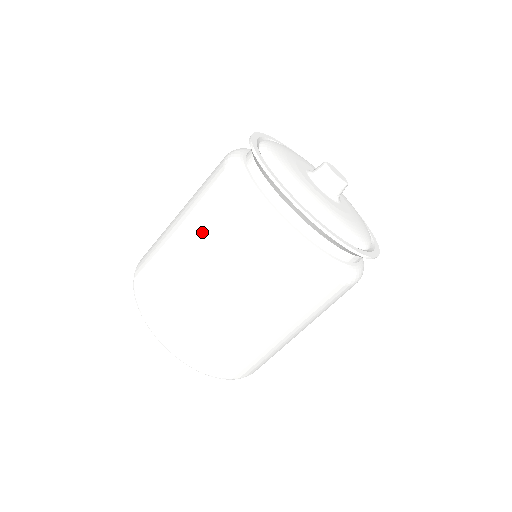
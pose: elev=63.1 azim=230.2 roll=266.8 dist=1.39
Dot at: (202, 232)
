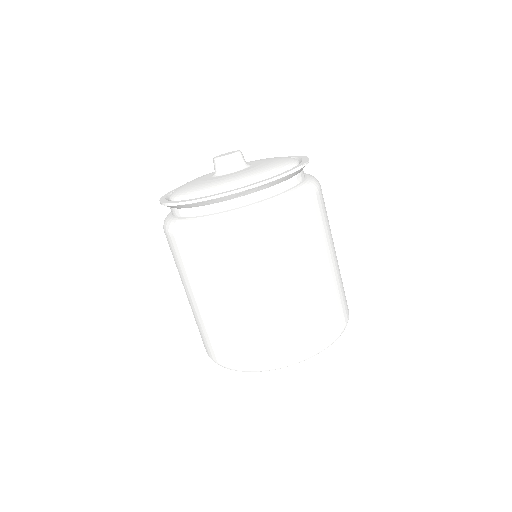
Dot at: (188, 279)
